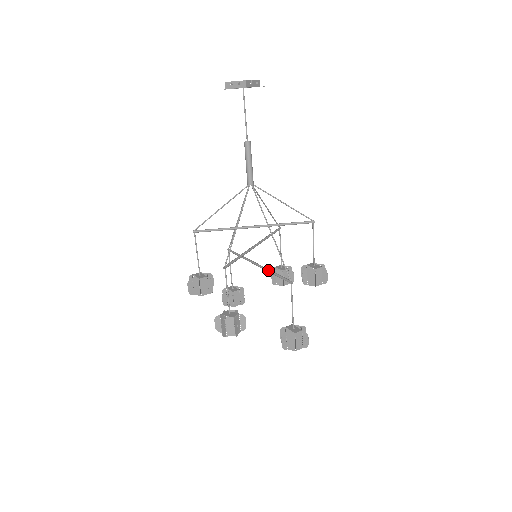
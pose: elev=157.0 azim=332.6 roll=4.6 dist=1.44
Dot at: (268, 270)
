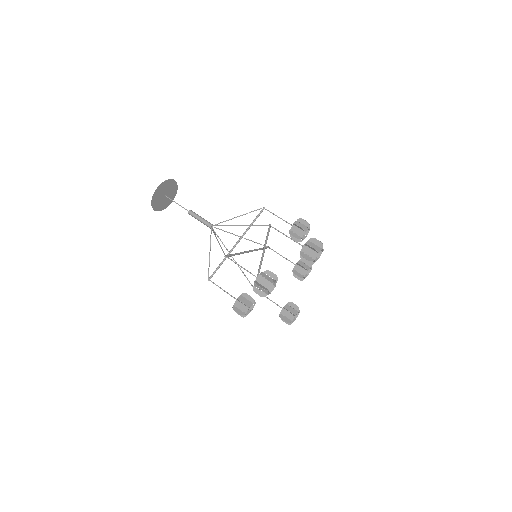
Dot at: occluded
